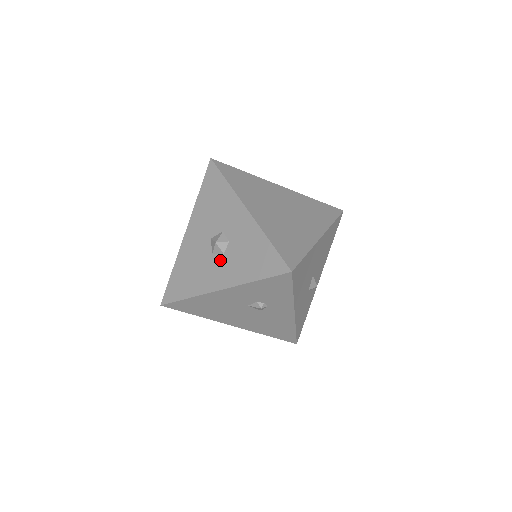
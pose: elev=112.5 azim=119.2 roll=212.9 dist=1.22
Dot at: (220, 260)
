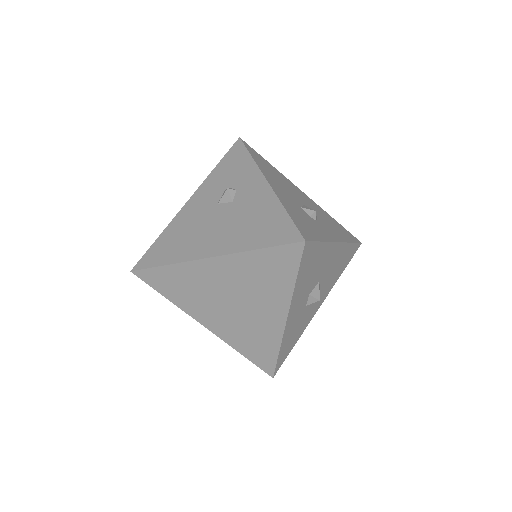
Dot at: occluded
